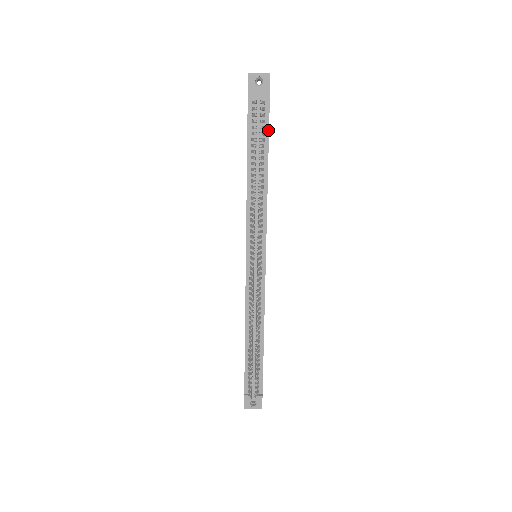
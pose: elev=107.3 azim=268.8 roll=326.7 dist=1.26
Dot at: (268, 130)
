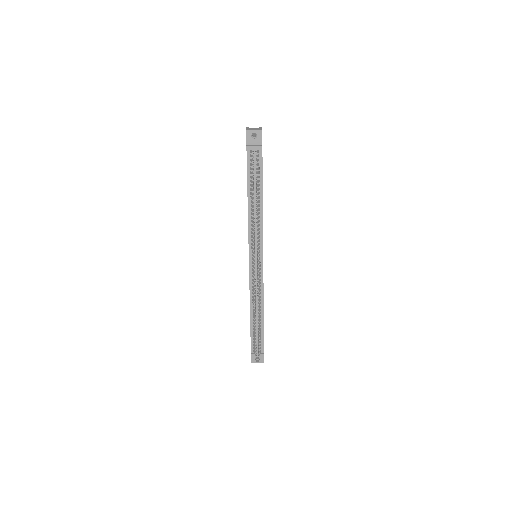
Dot at: (262, 170)
